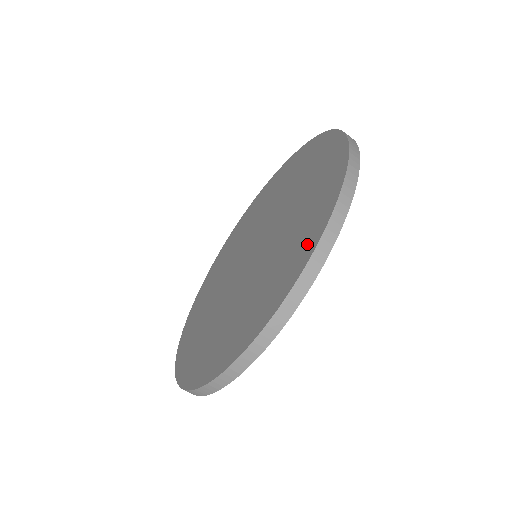
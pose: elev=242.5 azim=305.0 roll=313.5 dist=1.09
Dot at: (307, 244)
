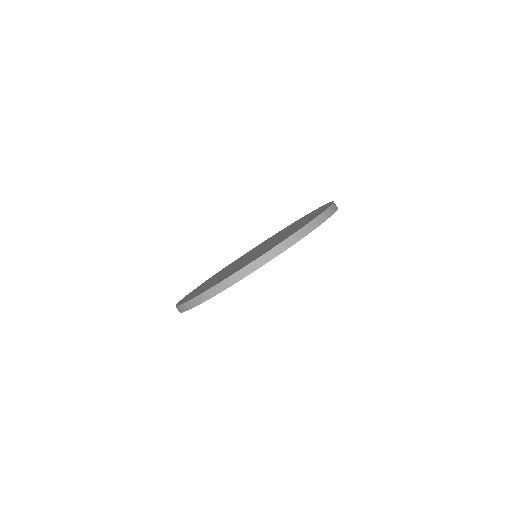
Dot at: occluded
